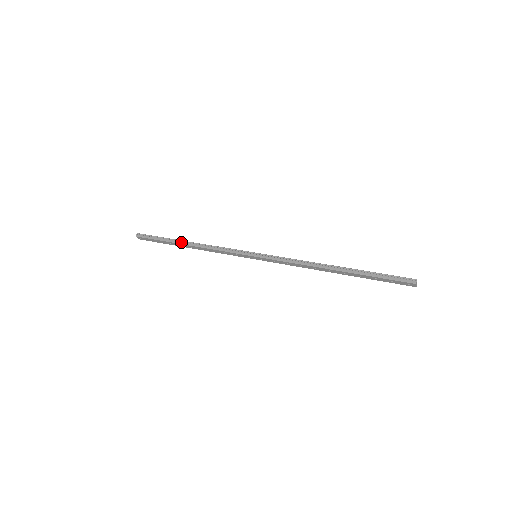
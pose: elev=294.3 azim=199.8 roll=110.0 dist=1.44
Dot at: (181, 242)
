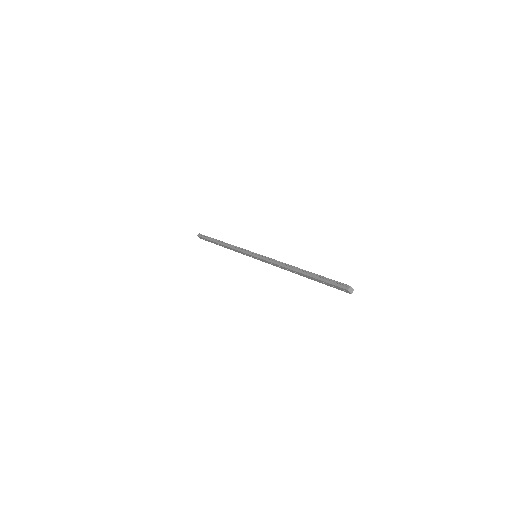
Dot at: (218, 241)
